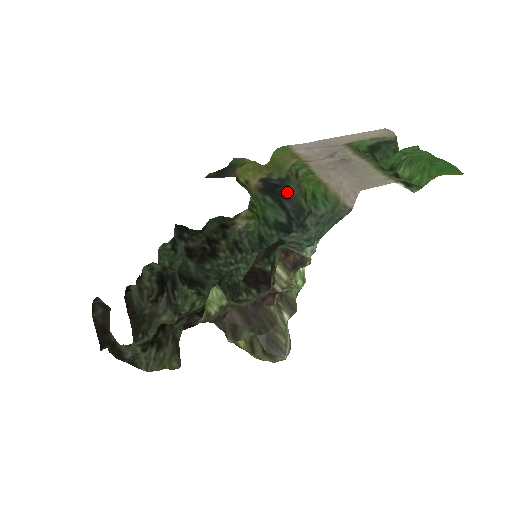
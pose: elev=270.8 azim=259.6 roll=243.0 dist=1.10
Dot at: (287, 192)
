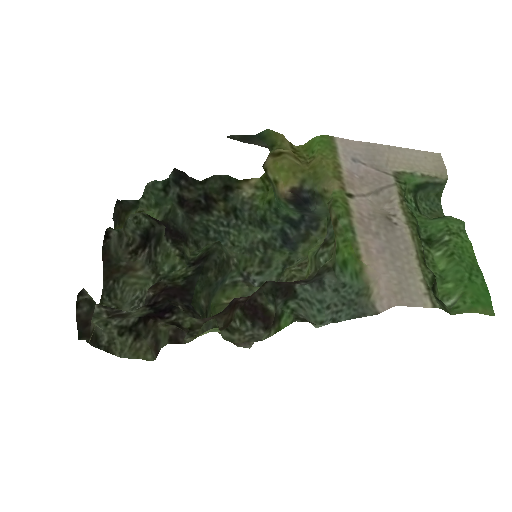
Dot at: (314, 209)
